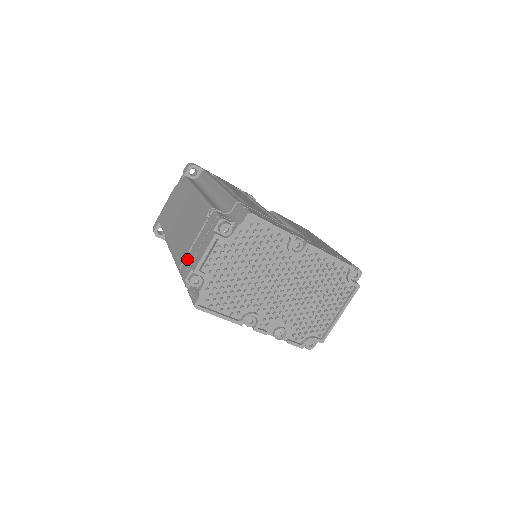
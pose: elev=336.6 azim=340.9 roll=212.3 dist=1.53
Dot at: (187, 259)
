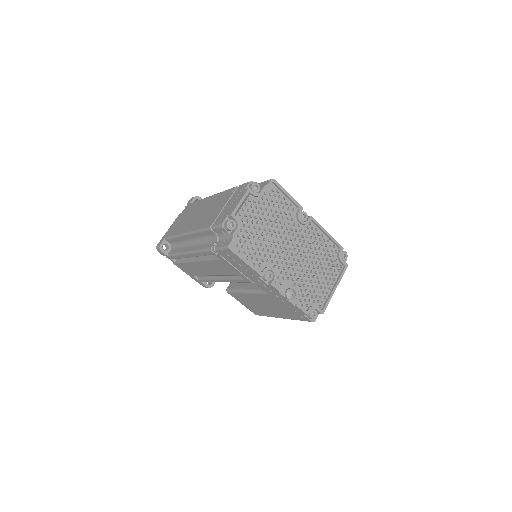
Dot at: (219, 217)
